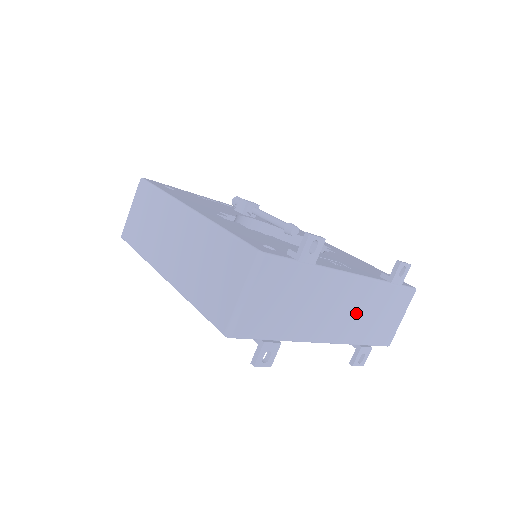
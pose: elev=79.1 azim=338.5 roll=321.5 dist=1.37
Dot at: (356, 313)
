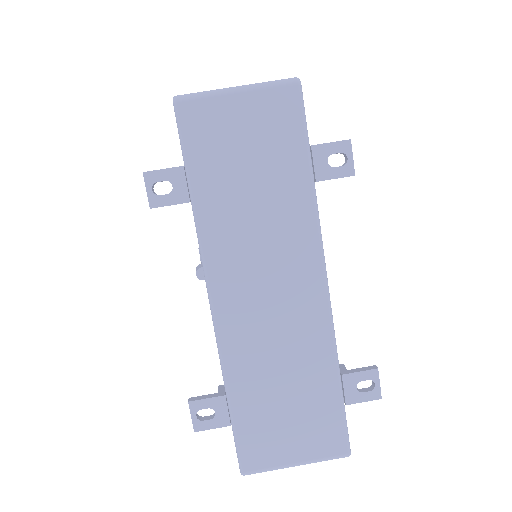
Dot at: (274, 336)
